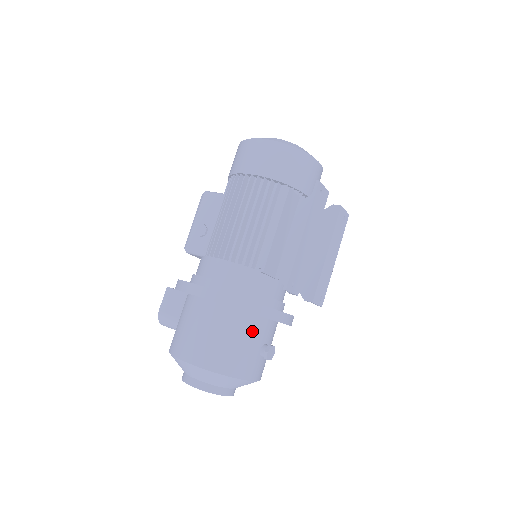
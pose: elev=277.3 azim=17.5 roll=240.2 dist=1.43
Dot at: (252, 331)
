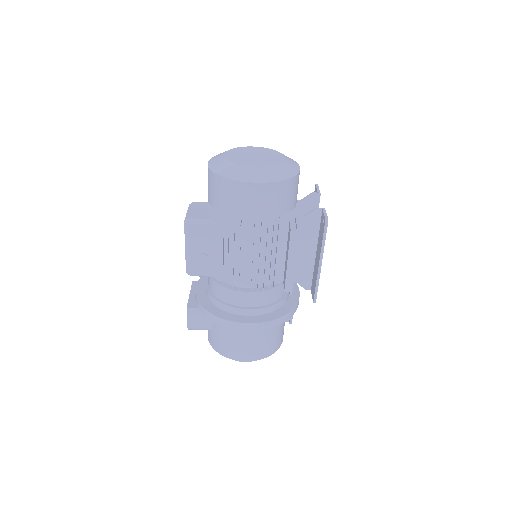
Dot at: occluded
